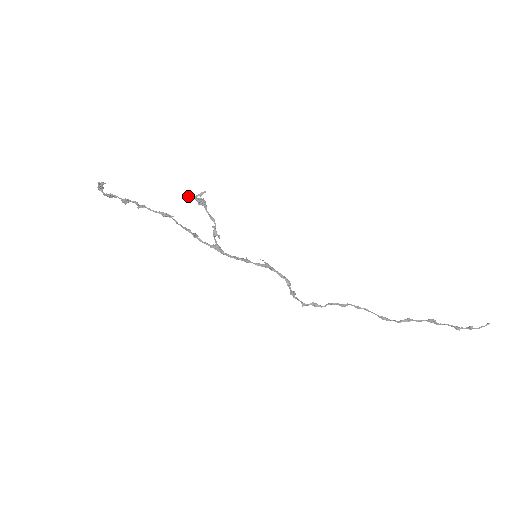
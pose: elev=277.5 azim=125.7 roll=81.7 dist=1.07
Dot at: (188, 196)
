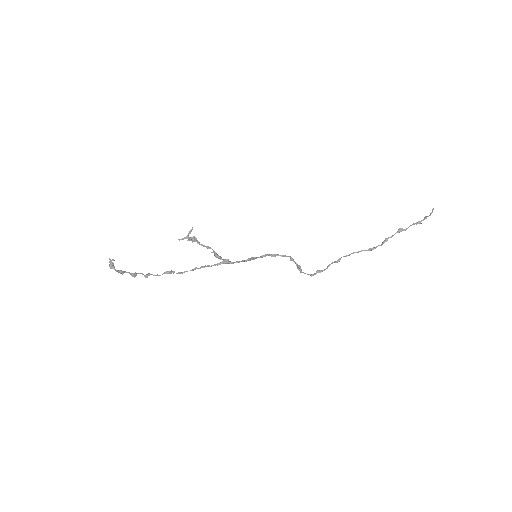
Dot at: (181, 239)
